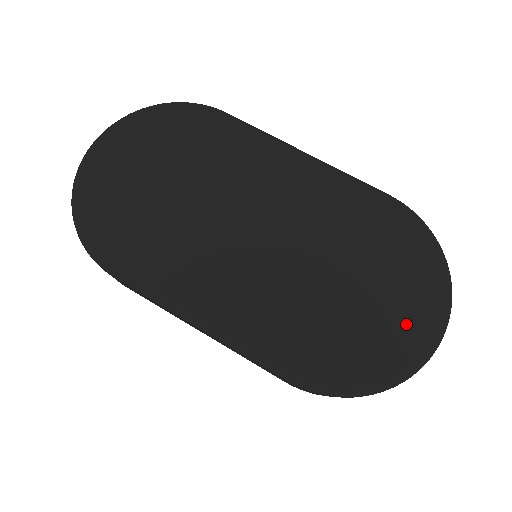
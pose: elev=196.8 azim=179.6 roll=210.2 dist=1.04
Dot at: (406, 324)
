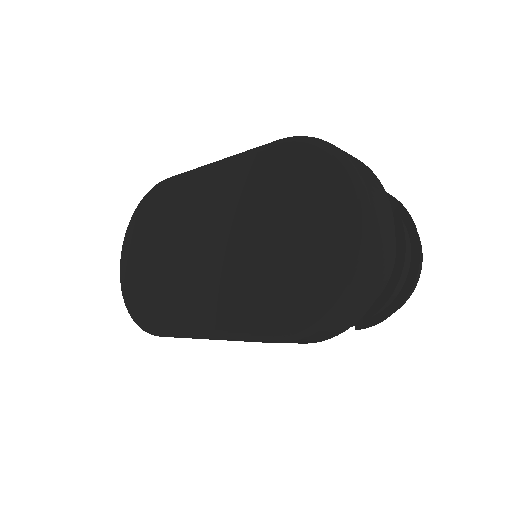
Dot at: (329, 235)
